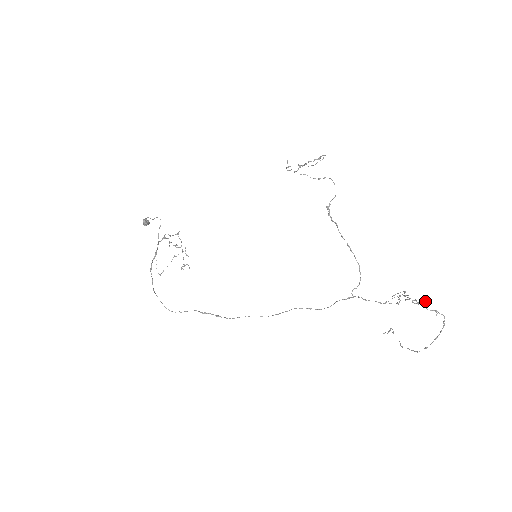
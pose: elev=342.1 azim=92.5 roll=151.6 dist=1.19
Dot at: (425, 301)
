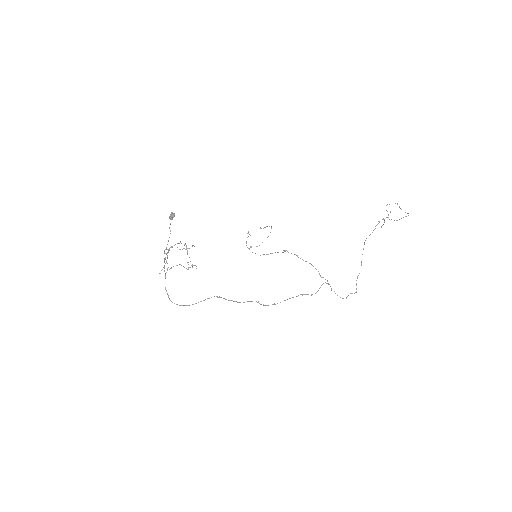
Dot at: (390, 211)
